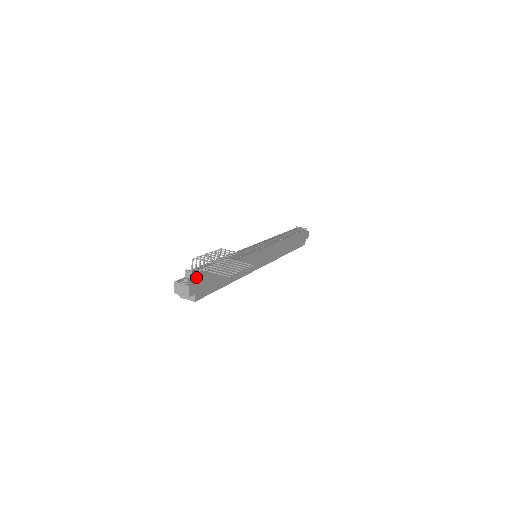
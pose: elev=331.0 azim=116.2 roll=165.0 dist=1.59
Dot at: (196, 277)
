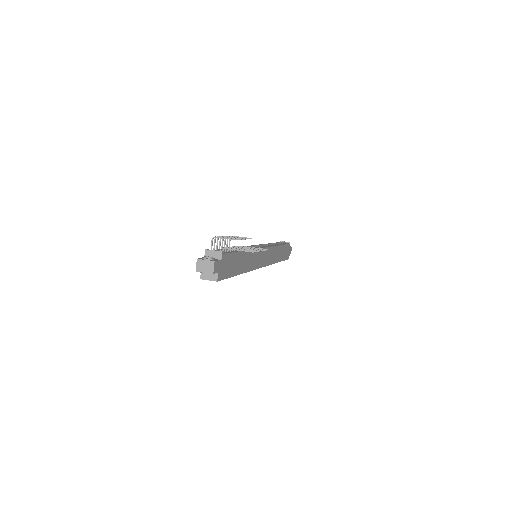
Dot at: (218, 256)
